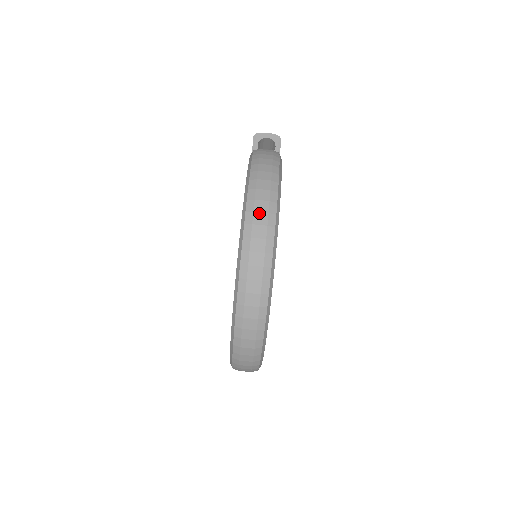
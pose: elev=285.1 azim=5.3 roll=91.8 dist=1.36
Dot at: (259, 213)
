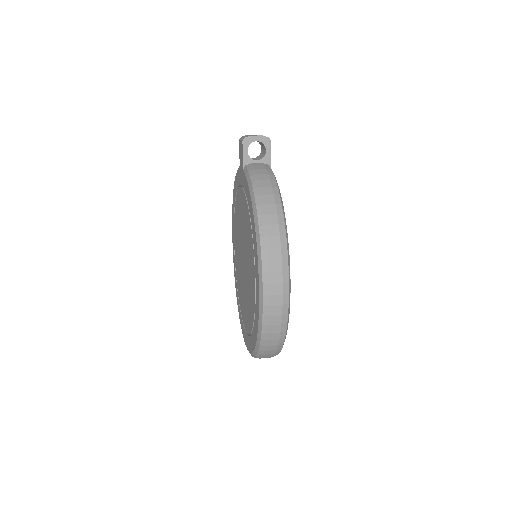
Dot at: (275, 285)
